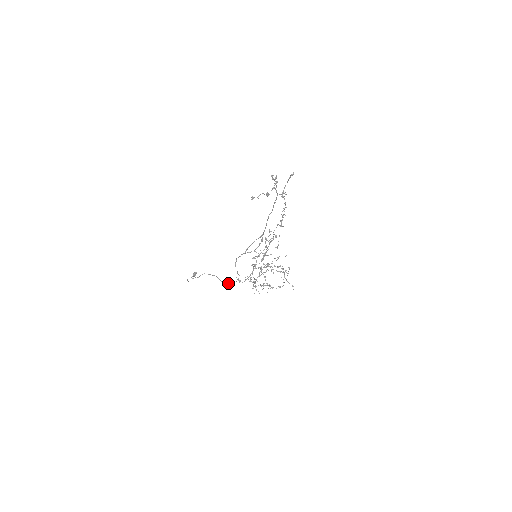
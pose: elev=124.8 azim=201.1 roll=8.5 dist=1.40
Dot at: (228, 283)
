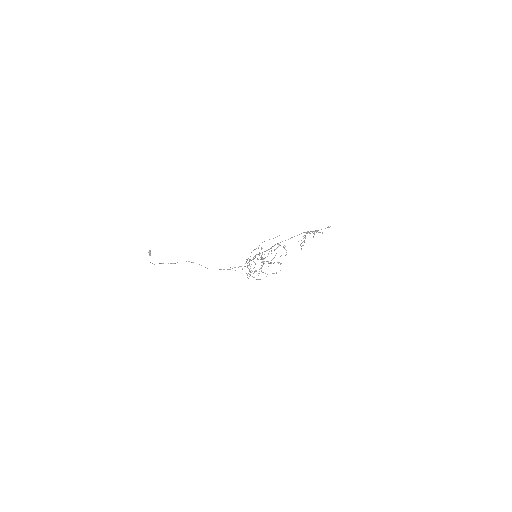
Dot at: occluded
